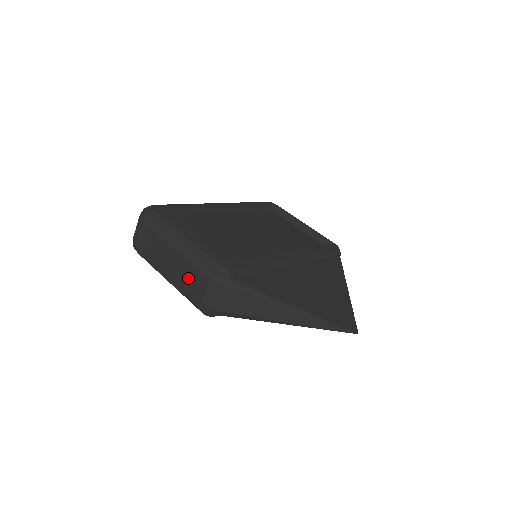
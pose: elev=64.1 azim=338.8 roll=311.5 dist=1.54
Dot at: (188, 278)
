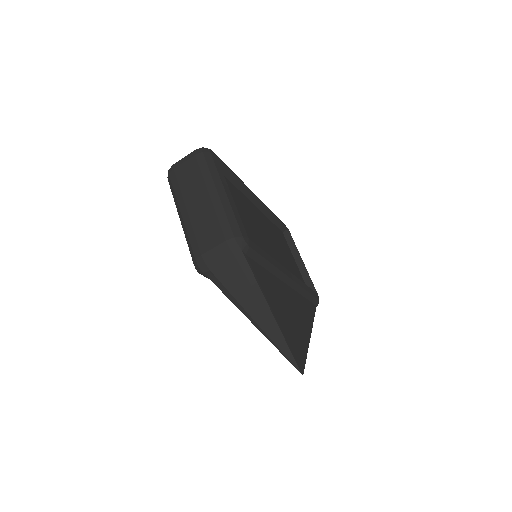
Dot at: (204, 226)
